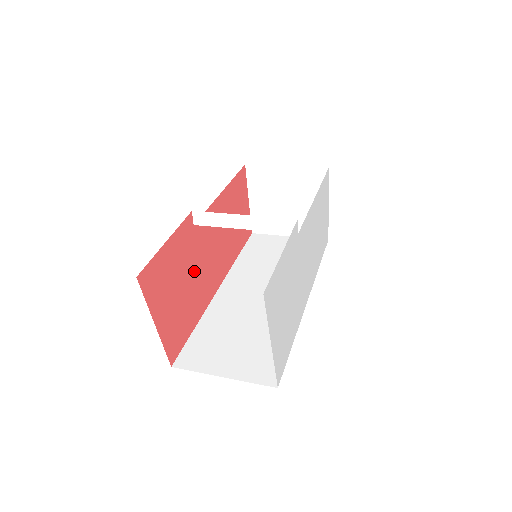
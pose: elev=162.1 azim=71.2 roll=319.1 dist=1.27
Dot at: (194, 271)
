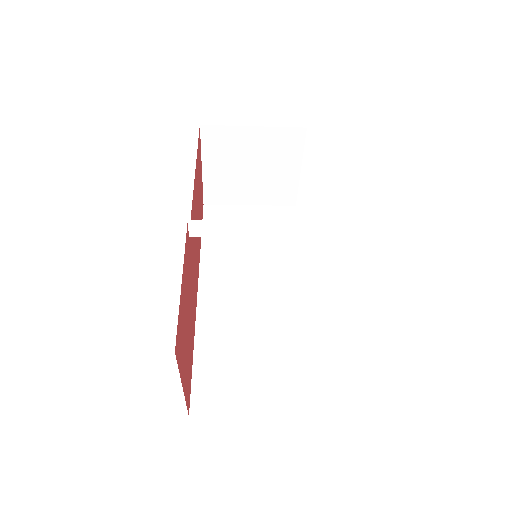
Dot at: (190, 291)
